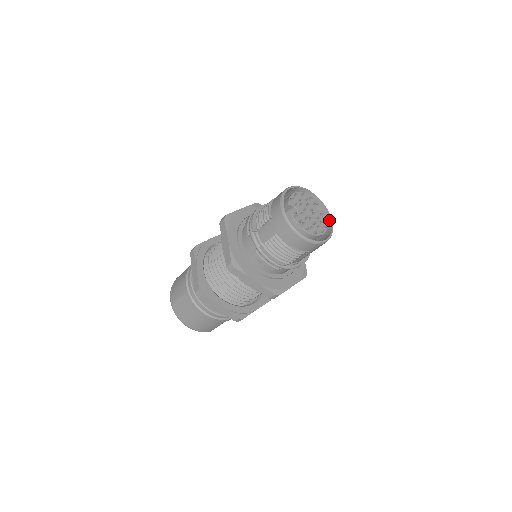
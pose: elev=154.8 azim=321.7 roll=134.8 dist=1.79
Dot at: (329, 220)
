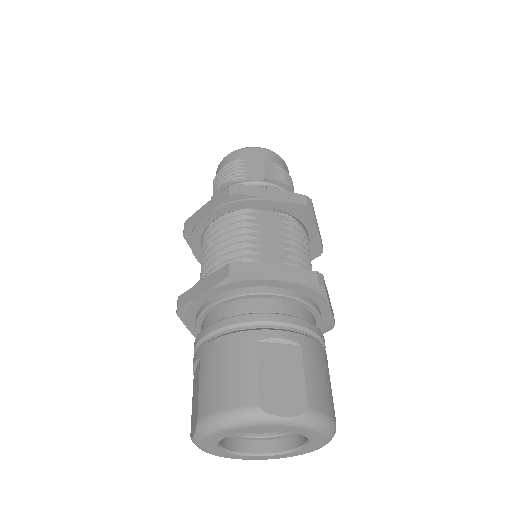
Dot at: occluded
